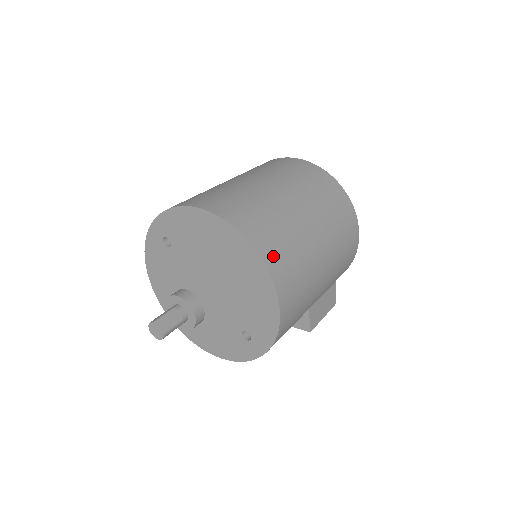
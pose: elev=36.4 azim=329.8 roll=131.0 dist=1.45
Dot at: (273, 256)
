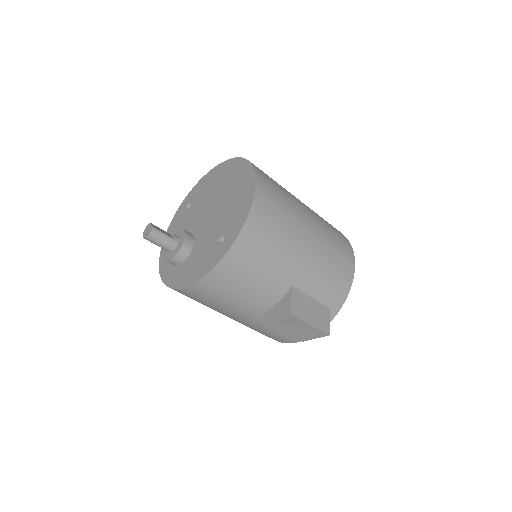
Dot at: (262, 172)
